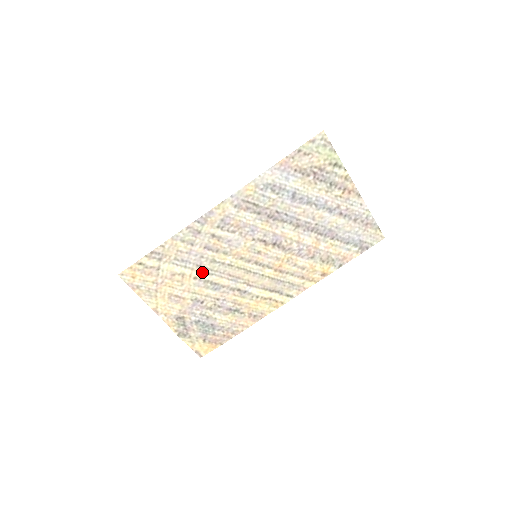
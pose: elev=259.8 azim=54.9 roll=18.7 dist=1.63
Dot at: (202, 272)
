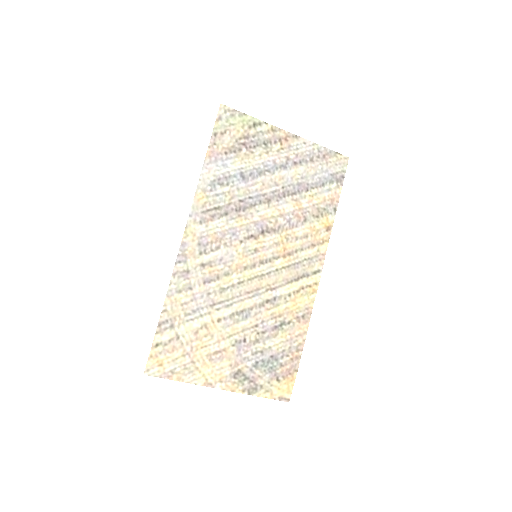
Dot at: (220, 309)
